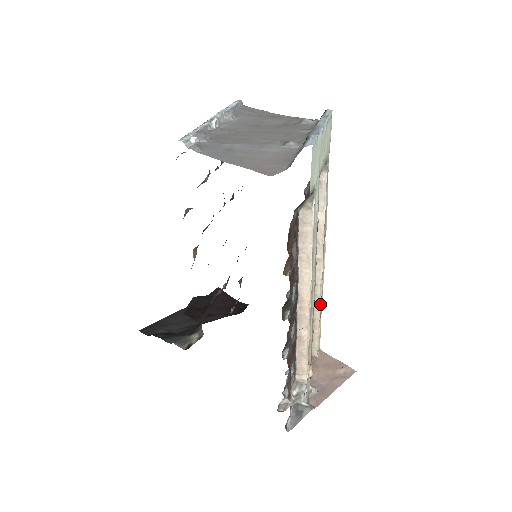
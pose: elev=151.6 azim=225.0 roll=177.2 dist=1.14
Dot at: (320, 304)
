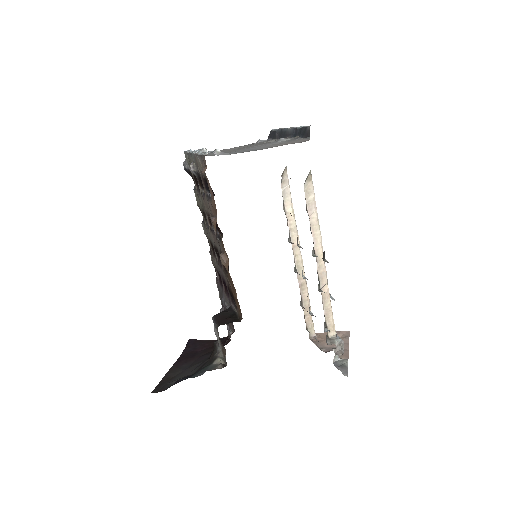
Dot at: (306, 286)
